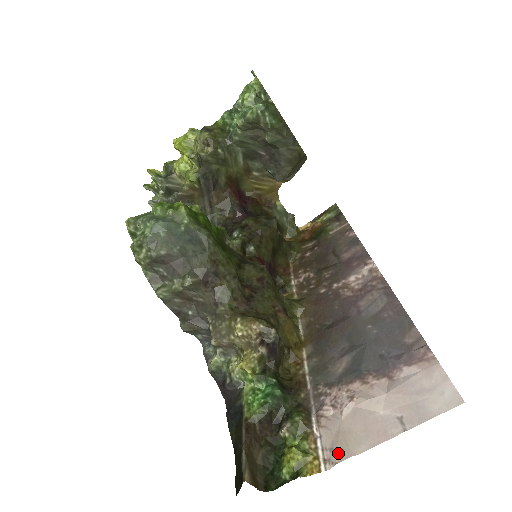
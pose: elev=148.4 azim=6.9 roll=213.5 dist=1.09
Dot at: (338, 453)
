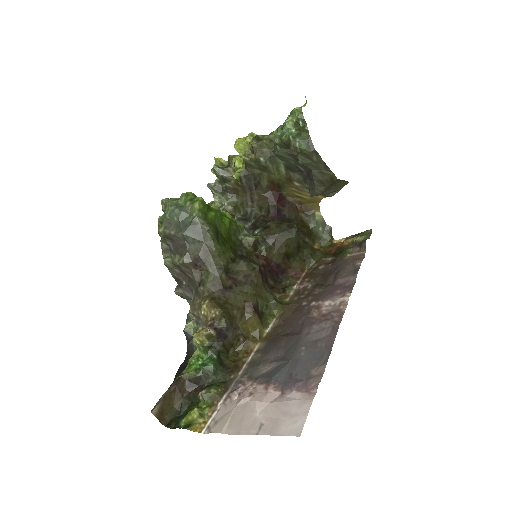
Dot at: (216, 426)
